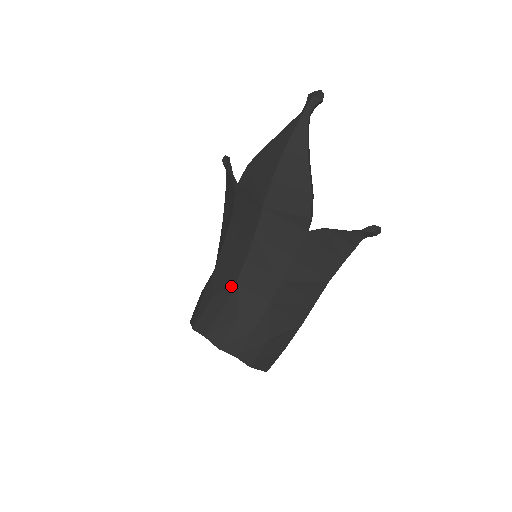
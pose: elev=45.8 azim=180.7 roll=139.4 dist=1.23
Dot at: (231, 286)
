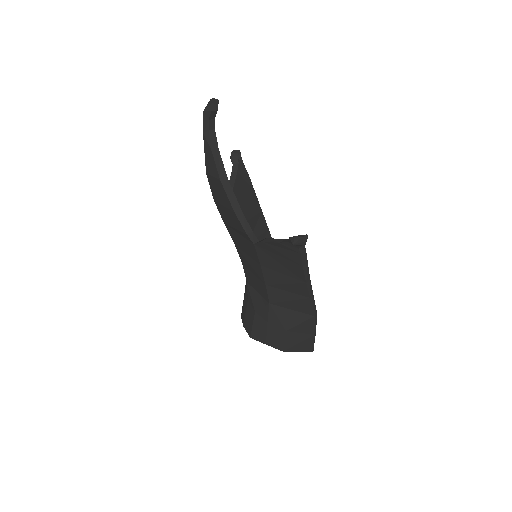
Dot at: (246, 284)
